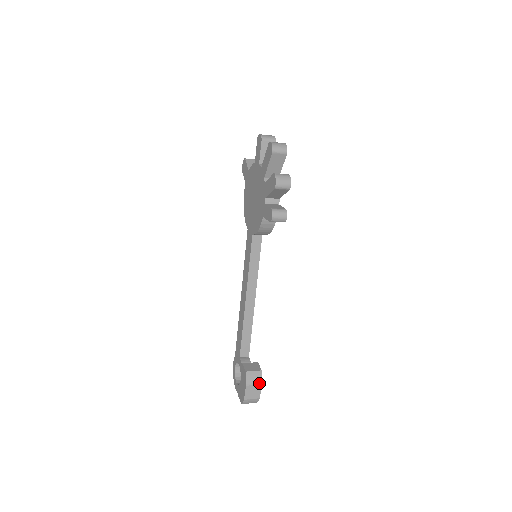
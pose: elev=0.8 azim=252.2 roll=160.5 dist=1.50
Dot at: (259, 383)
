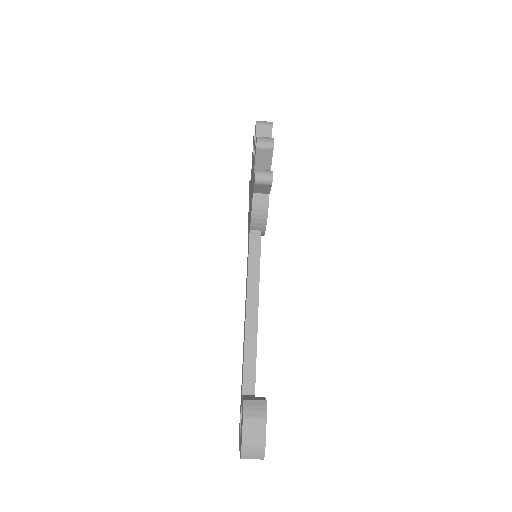
Dot at: (262, 417)
